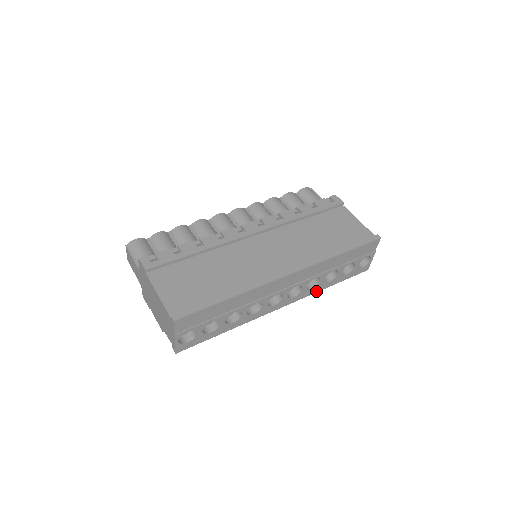
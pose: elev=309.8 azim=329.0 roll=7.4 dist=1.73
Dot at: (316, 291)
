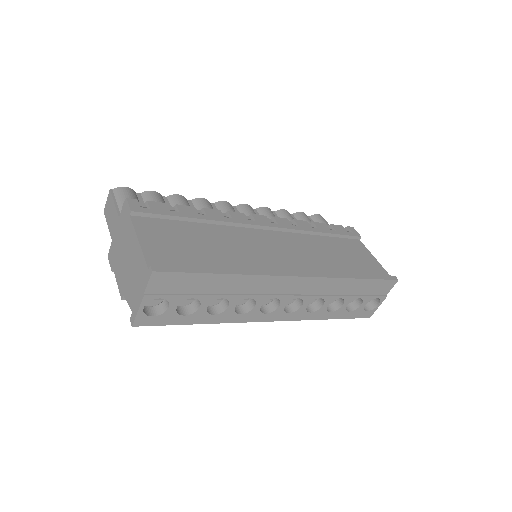
Dot at: (313, 318)
